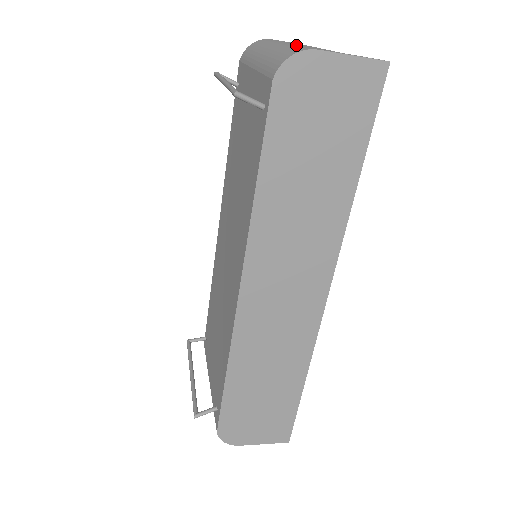
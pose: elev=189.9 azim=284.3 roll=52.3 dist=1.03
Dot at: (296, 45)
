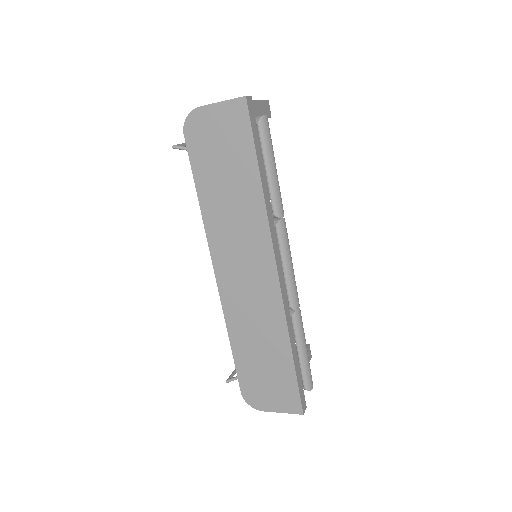
Dot at: occluded
